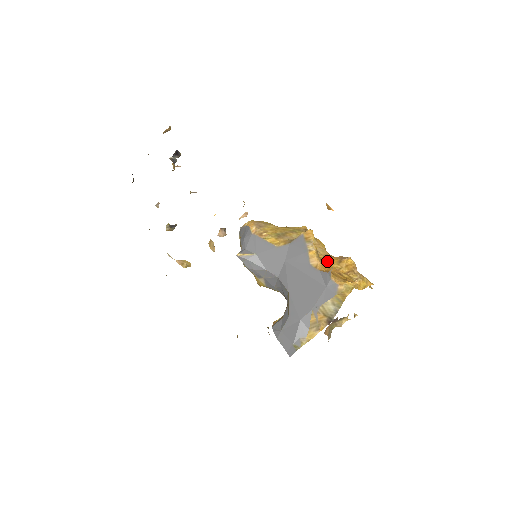
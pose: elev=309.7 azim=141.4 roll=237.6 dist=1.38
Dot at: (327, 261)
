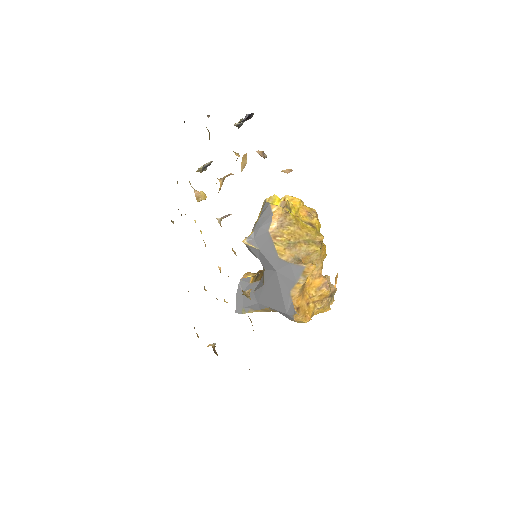
Dot at: (310, 285)
